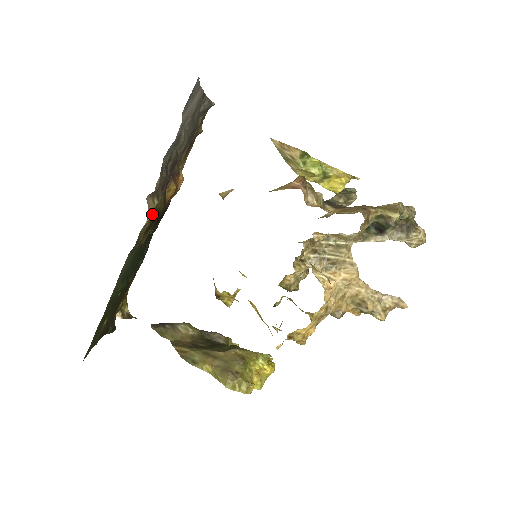
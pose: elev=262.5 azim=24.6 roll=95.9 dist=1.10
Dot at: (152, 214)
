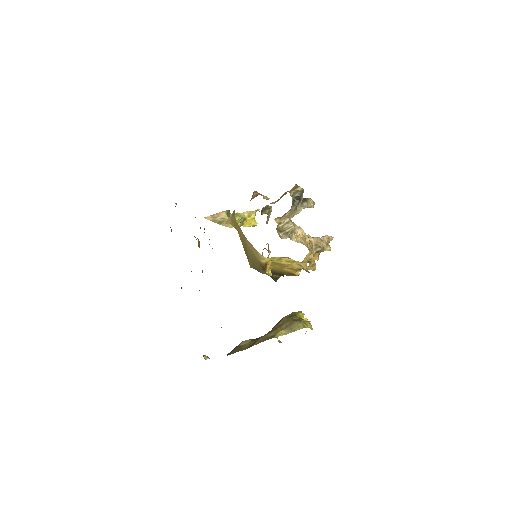
Dot at: occluded
